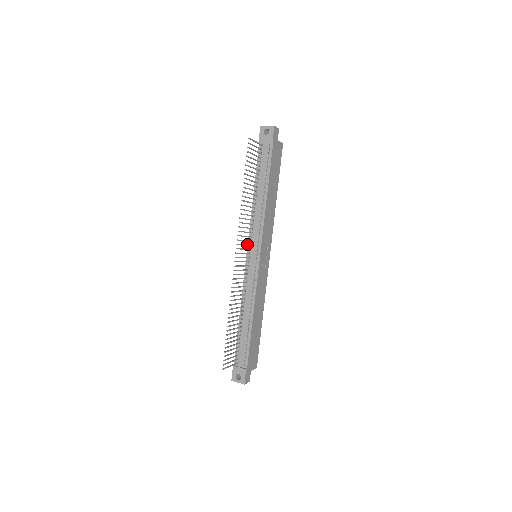
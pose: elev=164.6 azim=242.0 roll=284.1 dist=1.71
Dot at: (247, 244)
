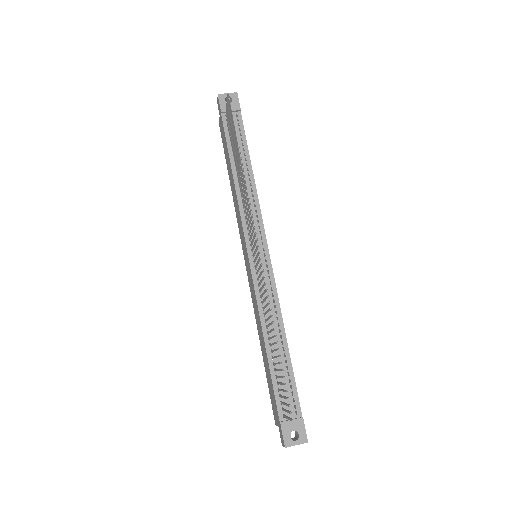
Dot at: (250, 236)
